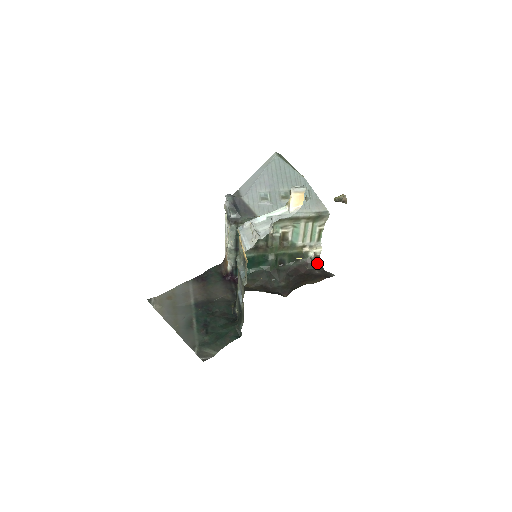
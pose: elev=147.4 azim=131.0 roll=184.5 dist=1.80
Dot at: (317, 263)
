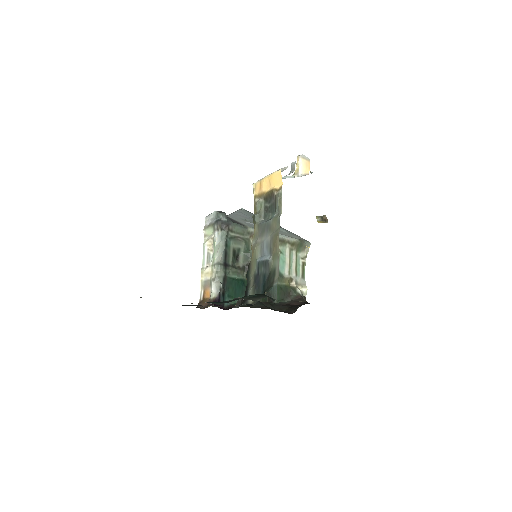
Dot at: occluded
